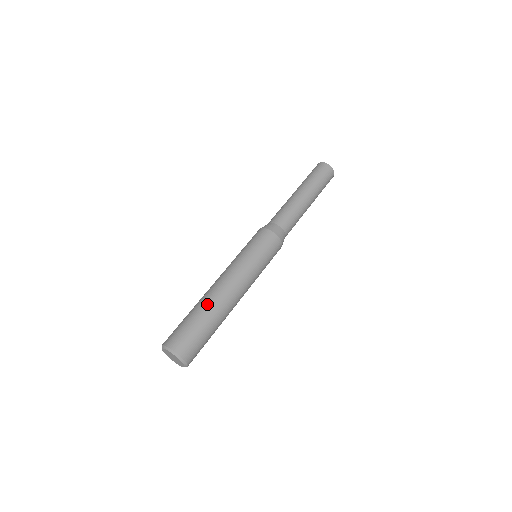
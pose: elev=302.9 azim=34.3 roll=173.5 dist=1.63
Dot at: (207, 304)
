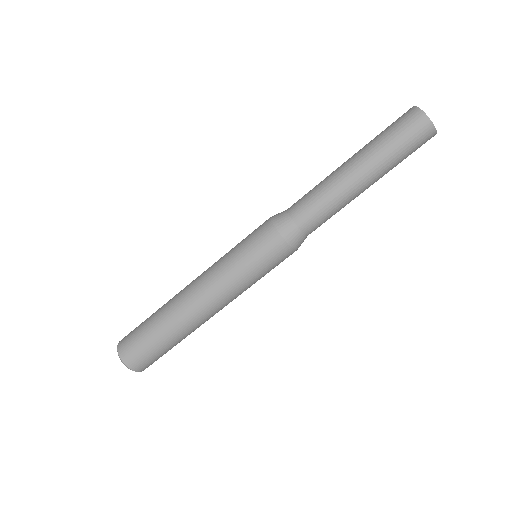
Dot at: (167, 315)
